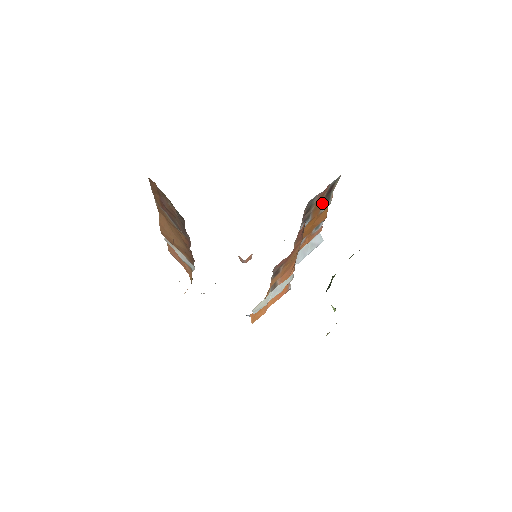
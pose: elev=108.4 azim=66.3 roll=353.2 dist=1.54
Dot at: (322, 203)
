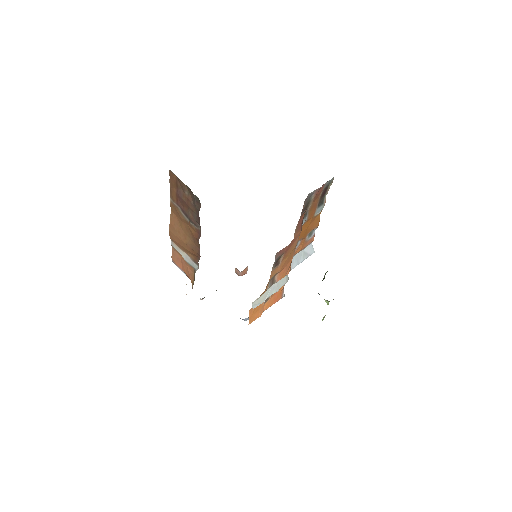
Dot at: (317, 205)
